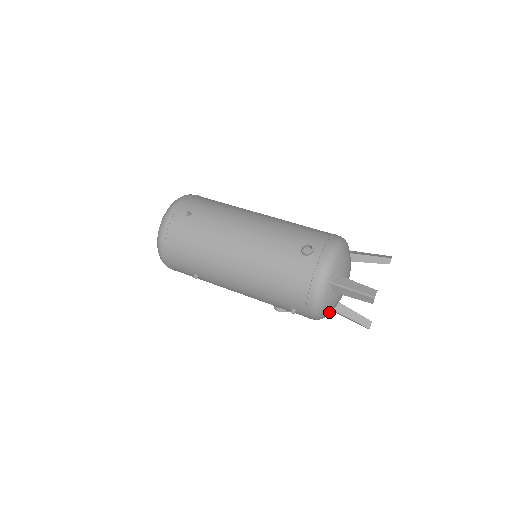
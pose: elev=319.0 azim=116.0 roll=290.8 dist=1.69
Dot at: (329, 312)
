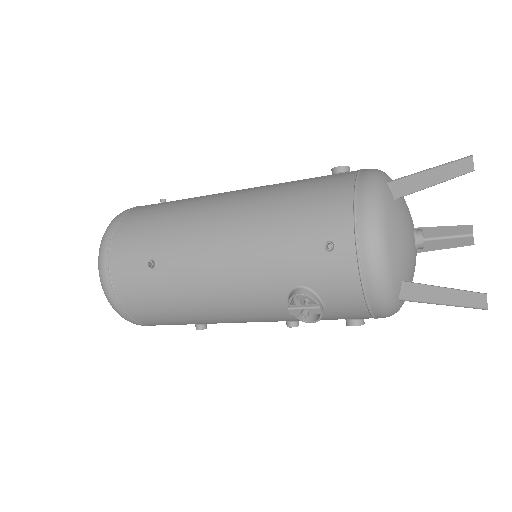
Dot at: (397, 261)
